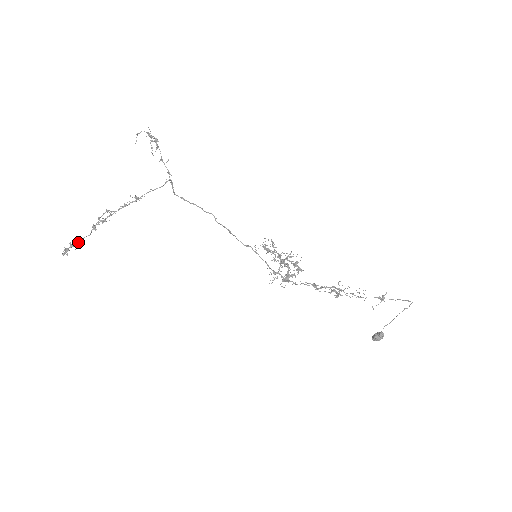
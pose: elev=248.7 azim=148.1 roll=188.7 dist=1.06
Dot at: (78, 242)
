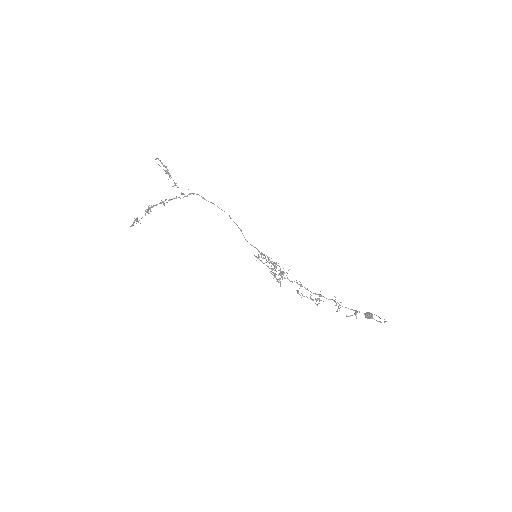
Dot at: (138, 221)
